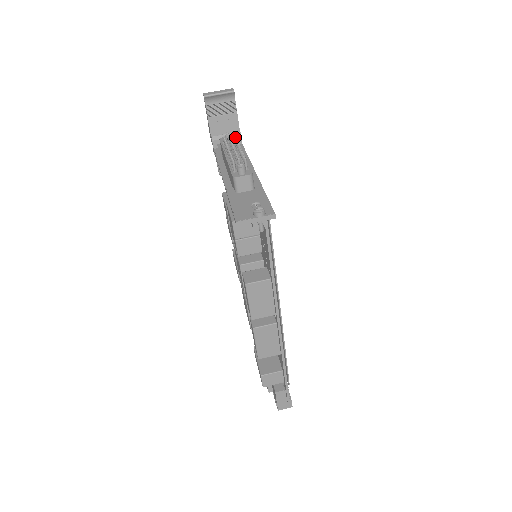
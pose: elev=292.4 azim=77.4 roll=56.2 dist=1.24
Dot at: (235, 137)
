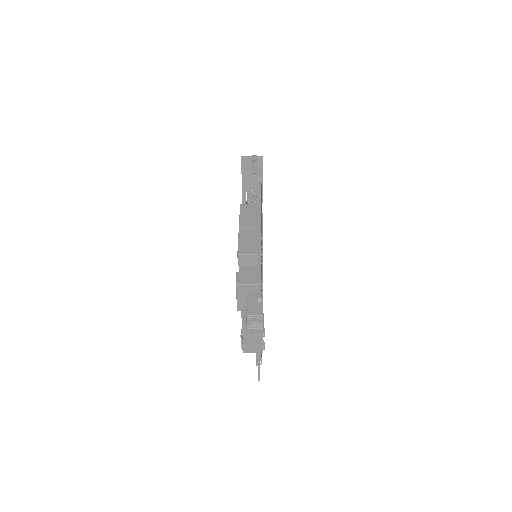
Dot at: occluded
